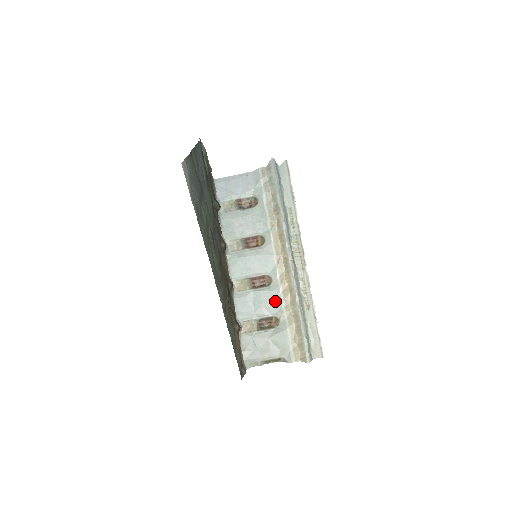
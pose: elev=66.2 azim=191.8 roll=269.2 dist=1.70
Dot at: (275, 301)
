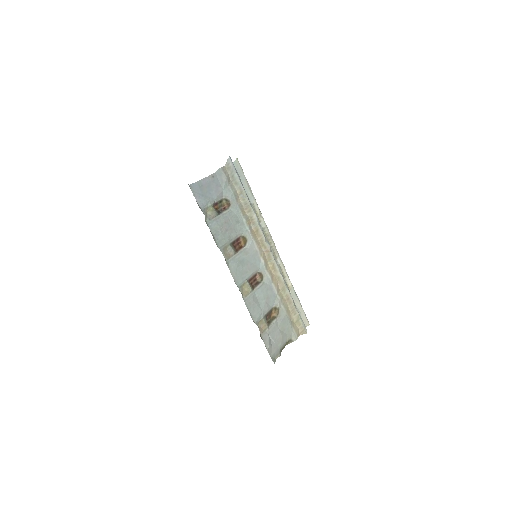
Dot at: (271, 293)
